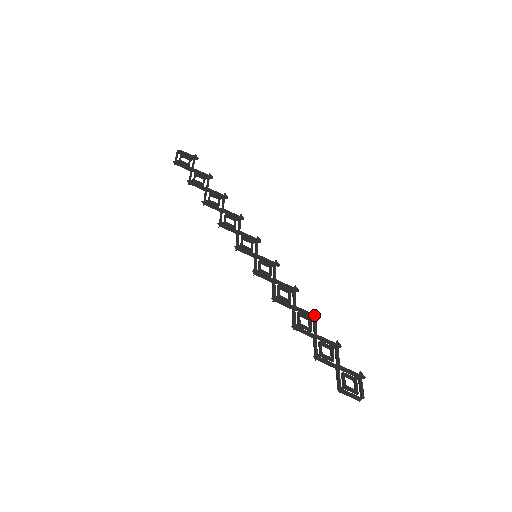
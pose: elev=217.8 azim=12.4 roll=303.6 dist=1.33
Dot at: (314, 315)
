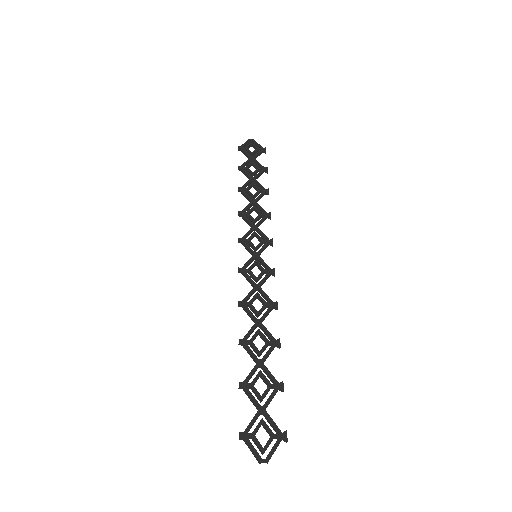
Dot at: (275, 341)
